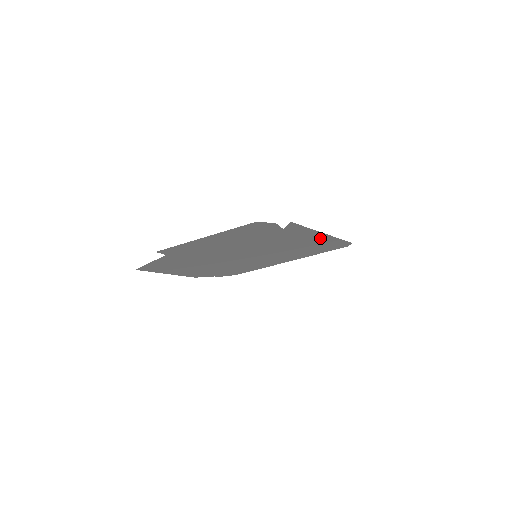
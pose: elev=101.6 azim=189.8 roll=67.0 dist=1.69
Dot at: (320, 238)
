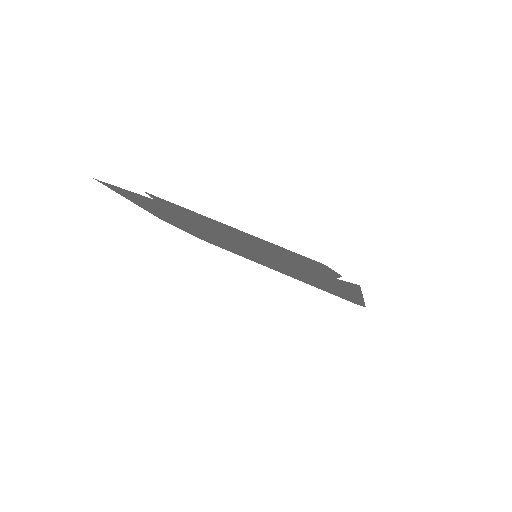
Dot at: occluded
